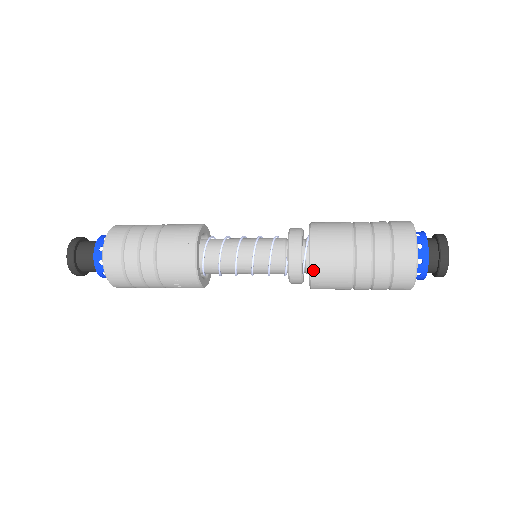
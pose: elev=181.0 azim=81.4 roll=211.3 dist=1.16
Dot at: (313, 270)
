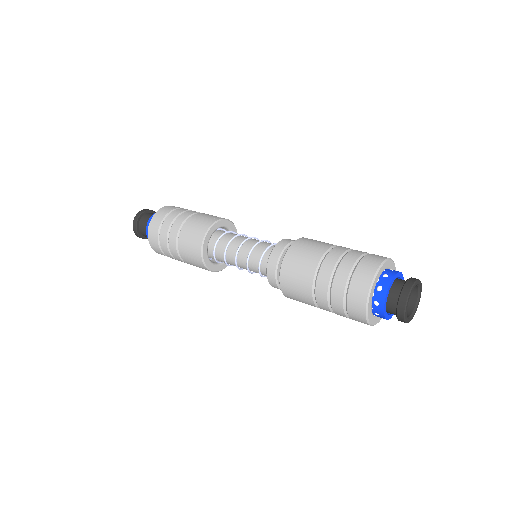
Dot at: occluded
